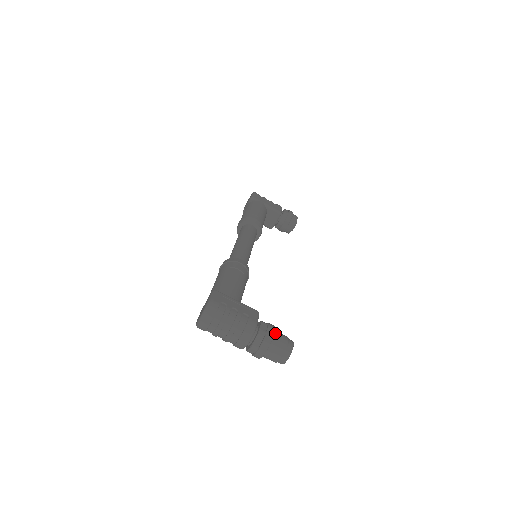
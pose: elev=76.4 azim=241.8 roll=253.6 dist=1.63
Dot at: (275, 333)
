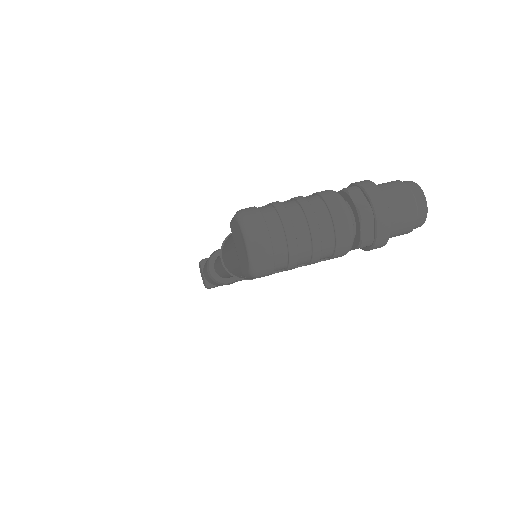
Dot at: occluded
